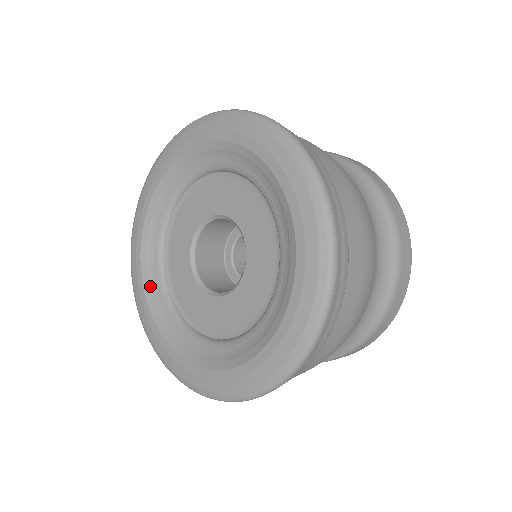
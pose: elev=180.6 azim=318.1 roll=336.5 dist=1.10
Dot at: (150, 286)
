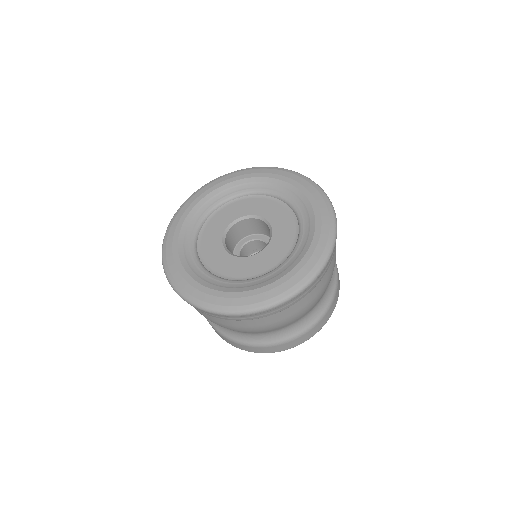
Dot at: (195, 273)
